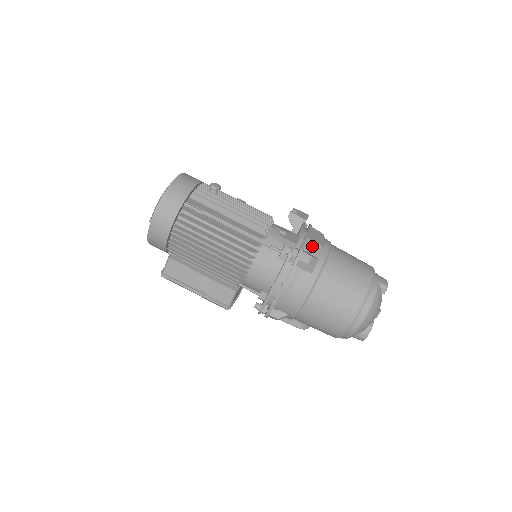
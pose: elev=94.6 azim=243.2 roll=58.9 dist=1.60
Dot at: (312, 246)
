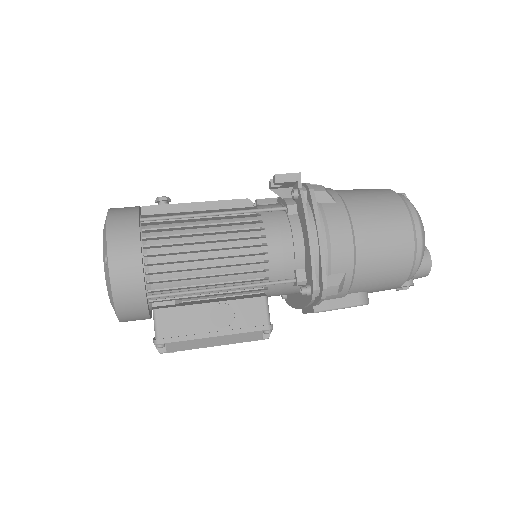
Dot at: occluded
